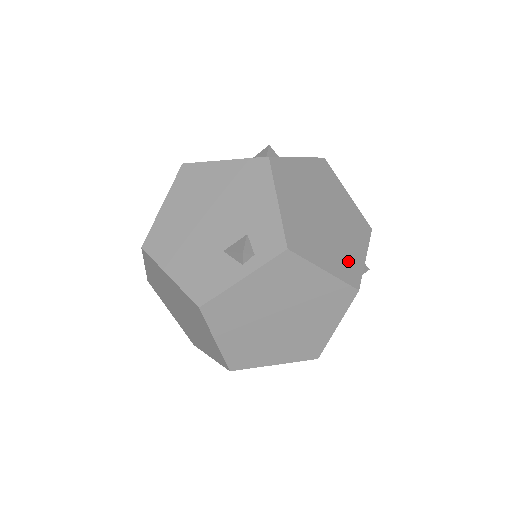
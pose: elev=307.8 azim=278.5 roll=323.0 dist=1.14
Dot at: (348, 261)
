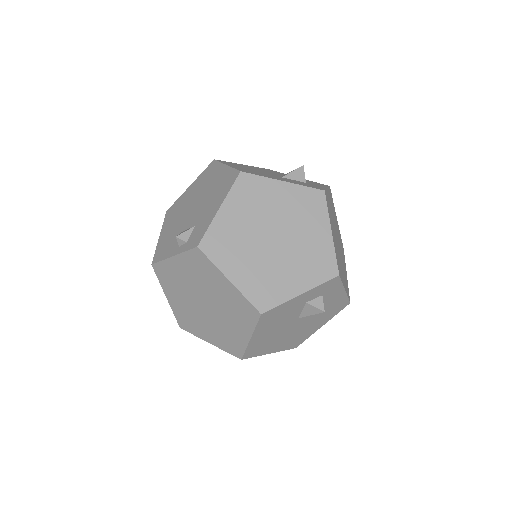
Dot at: (270, 286)
